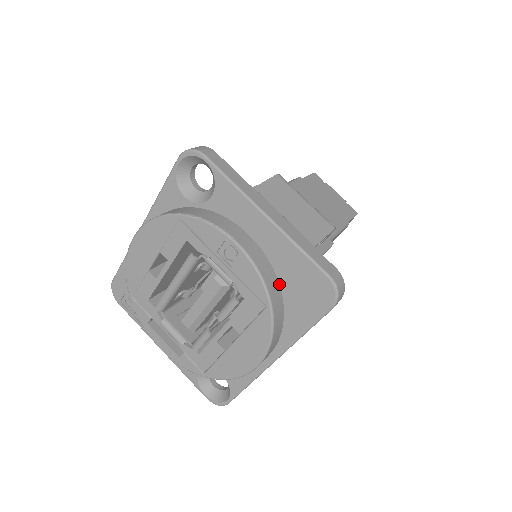
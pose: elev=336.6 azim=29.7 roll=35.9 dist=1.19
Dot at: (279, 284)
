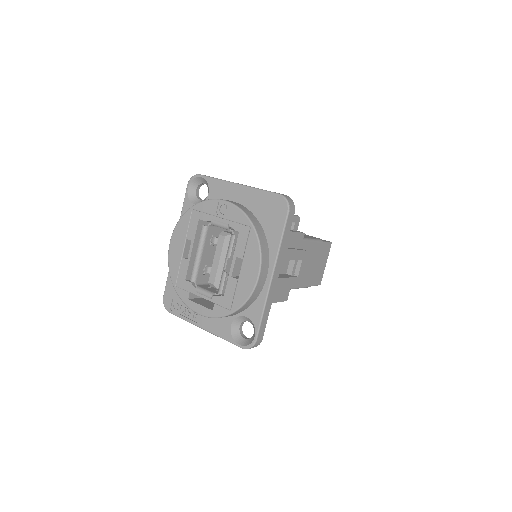
Dot at: (257, 219)
